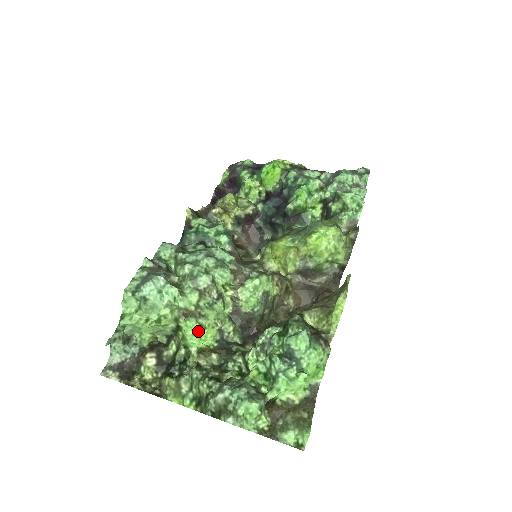
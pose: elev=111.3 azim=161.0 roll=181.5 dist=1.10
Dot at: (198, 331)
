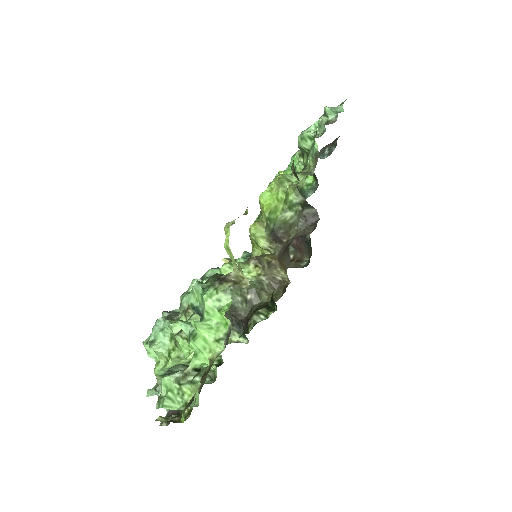
Dot at: (189, 346)
